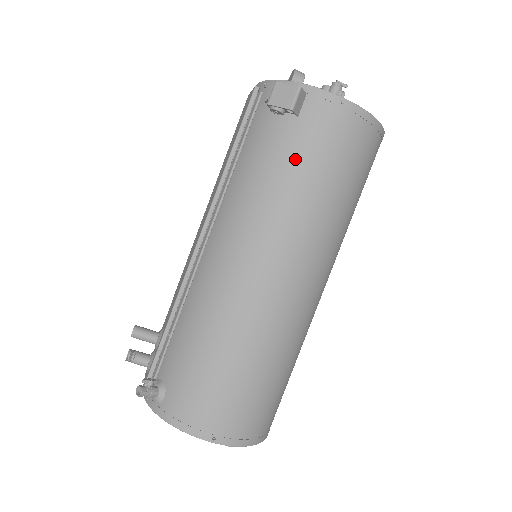
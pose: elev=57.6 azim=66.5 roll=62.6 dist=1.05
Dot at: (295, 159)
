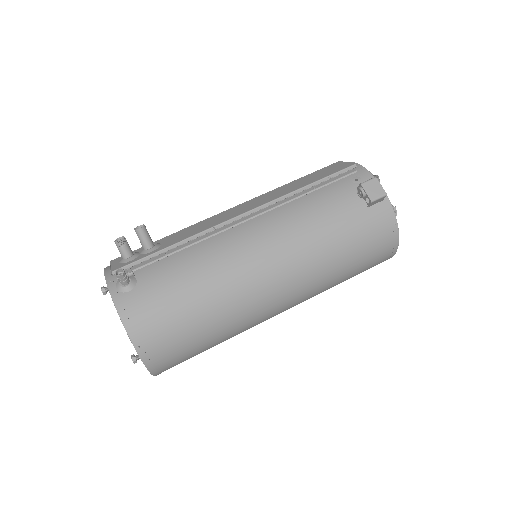
Dot at: (345, 228)
